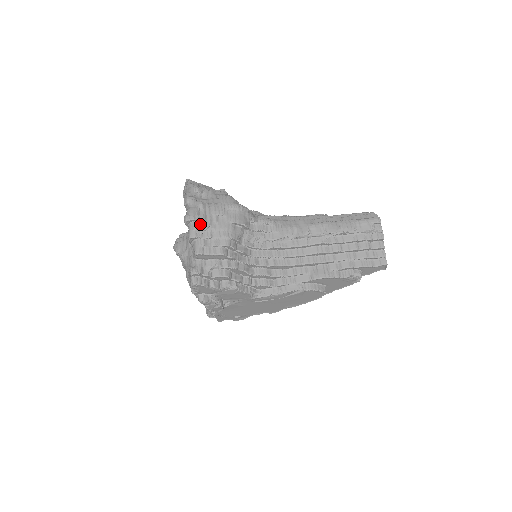
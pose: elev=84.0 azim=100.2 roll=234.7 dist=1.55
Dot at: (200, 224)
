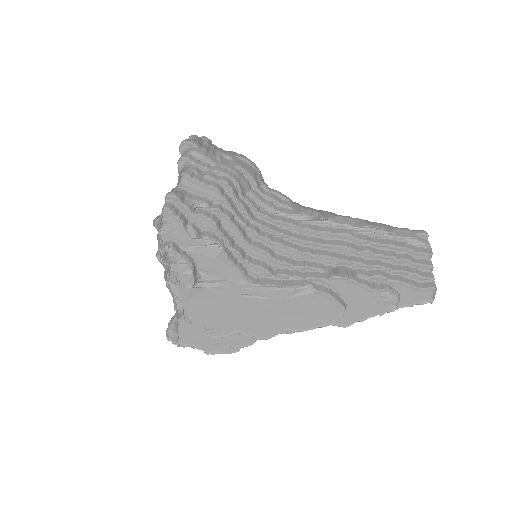
Dot at: (199, 150)
